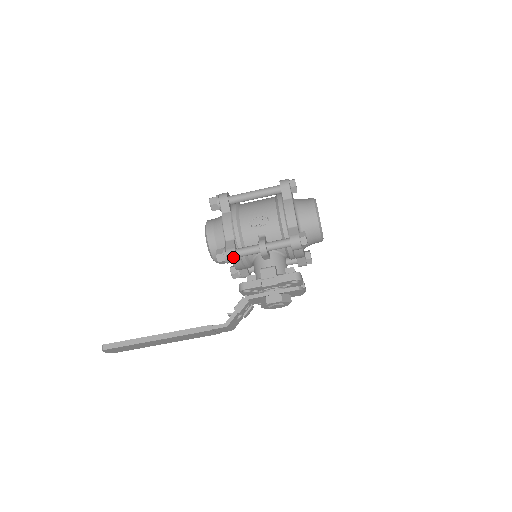
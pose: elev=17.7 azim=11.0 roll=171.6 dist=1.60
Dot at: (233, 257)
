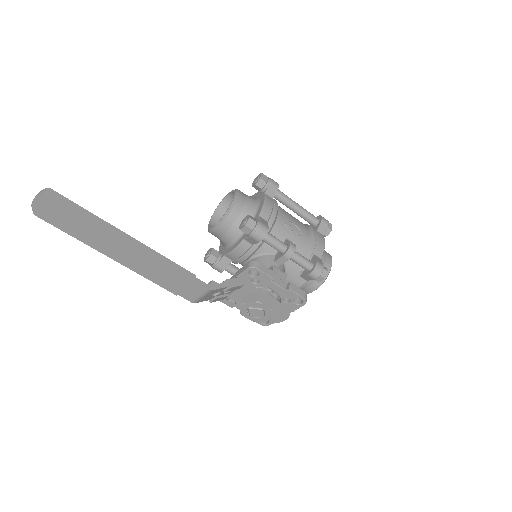
Dot at: (263, 233)
